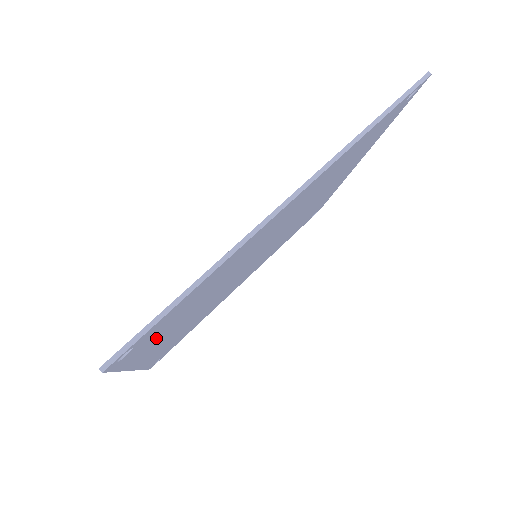
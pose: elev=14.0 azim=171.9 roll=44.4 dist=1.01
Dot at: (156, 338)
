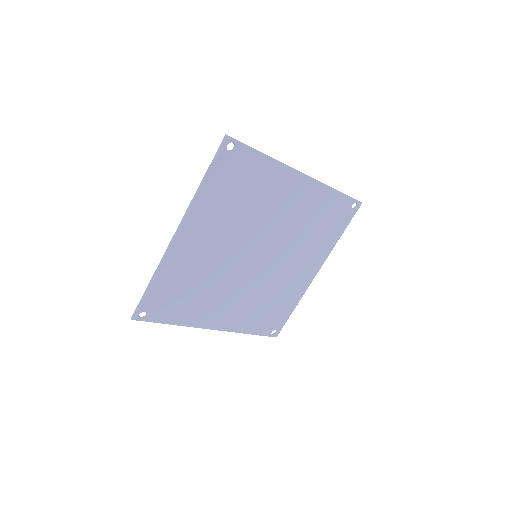
Dot at: (222, 188)
